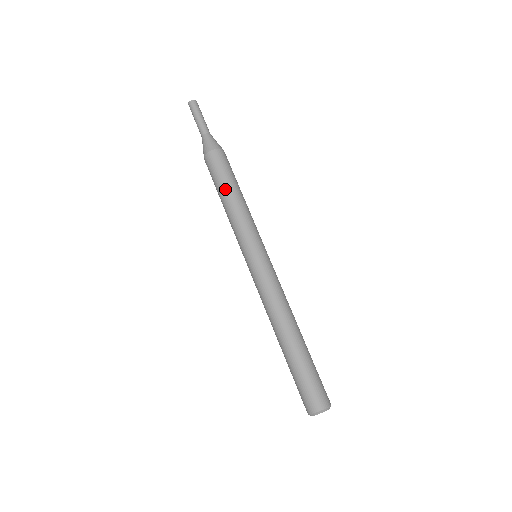
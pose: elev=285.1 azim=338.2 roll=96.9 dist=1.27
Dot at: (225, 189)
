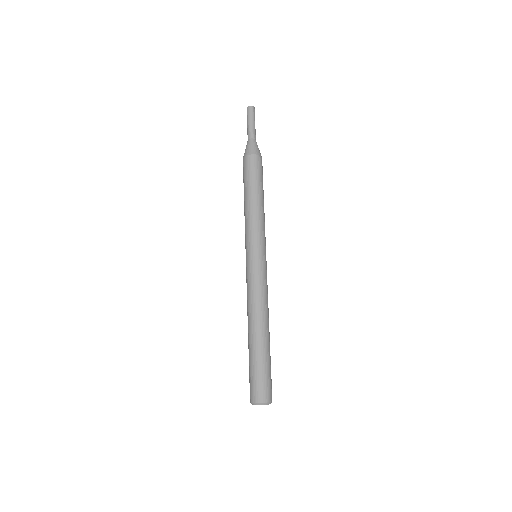
Dot at: (245, 193)
